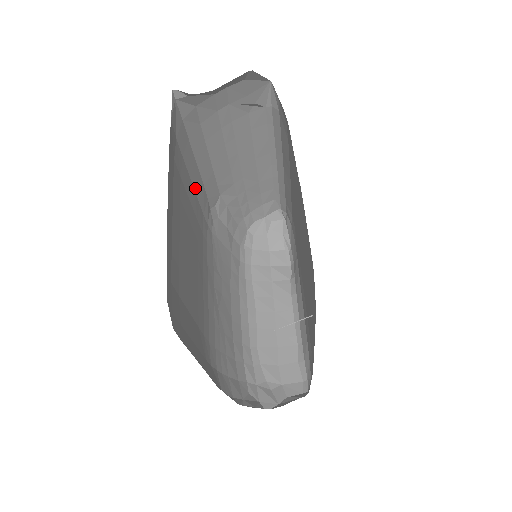
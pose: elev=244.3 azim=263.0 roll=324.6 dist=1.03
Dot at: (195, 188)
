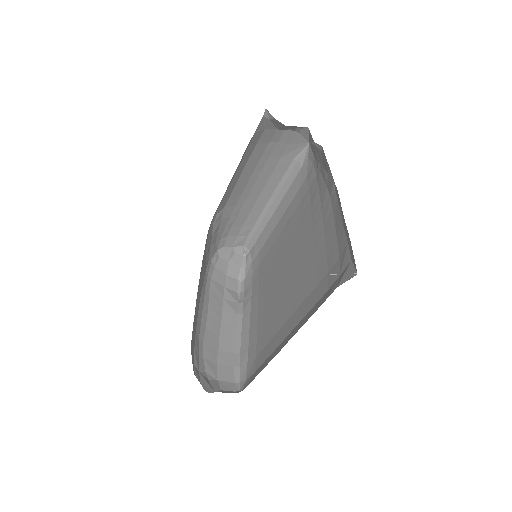
Dot at: (227, 187)
